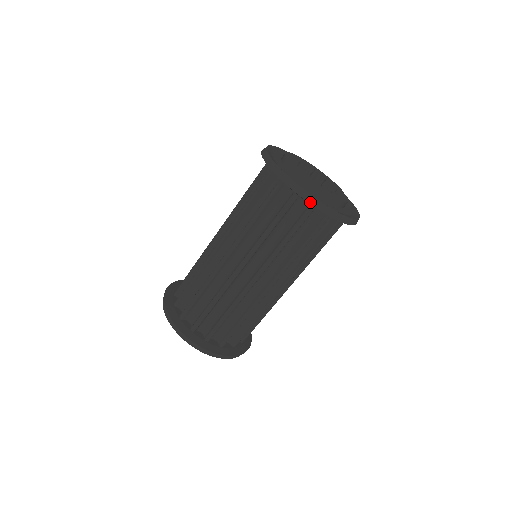
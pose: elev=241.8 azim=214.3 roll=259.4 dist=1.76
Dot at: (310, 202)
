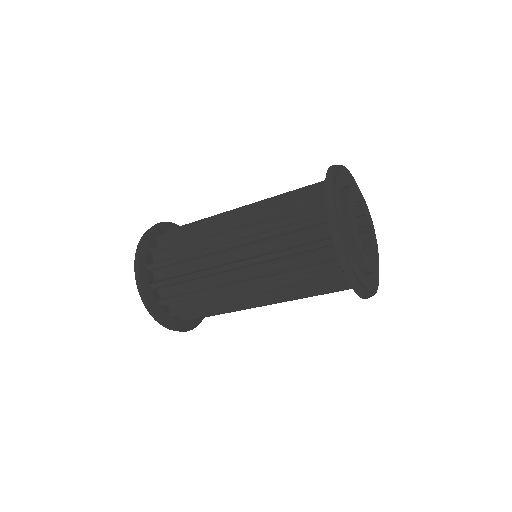
Dot at: (332, 232)
